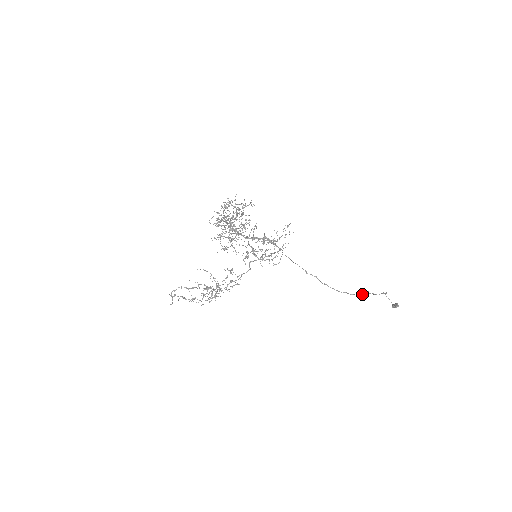
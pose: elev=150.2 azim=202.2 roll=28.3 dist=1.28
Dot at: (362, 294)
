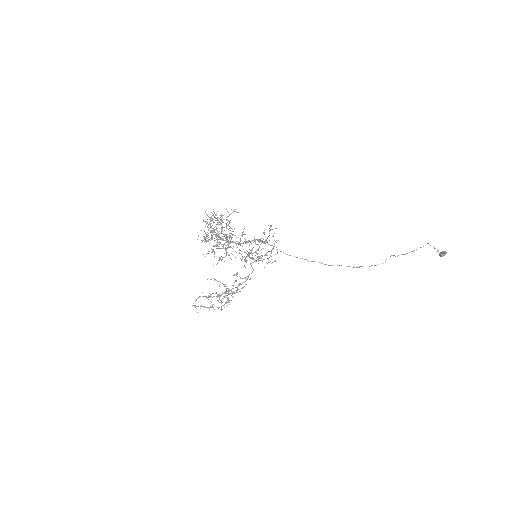
Dot at: occluded
